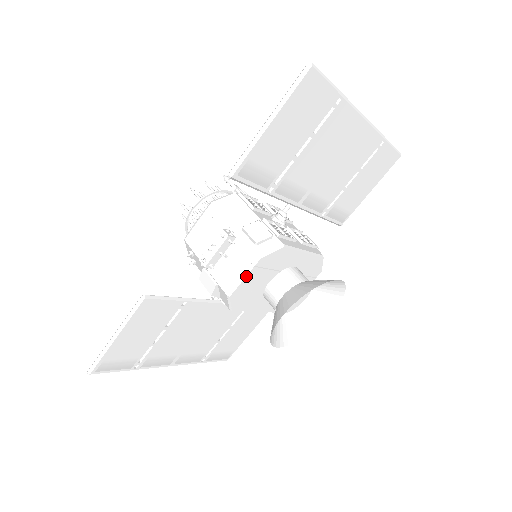
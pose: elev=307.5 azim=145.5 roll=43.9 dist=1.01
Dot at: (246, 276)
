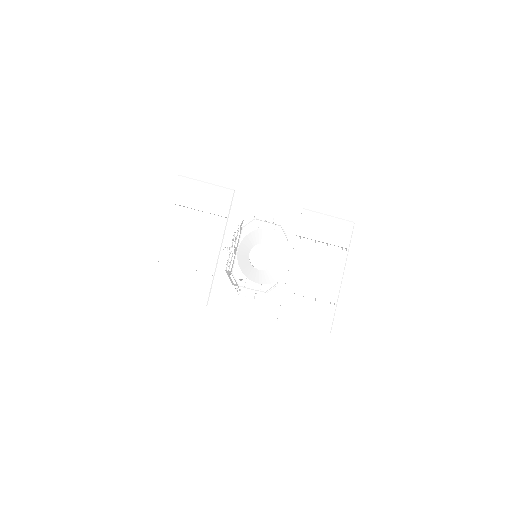
Dot at: (269, 223)
